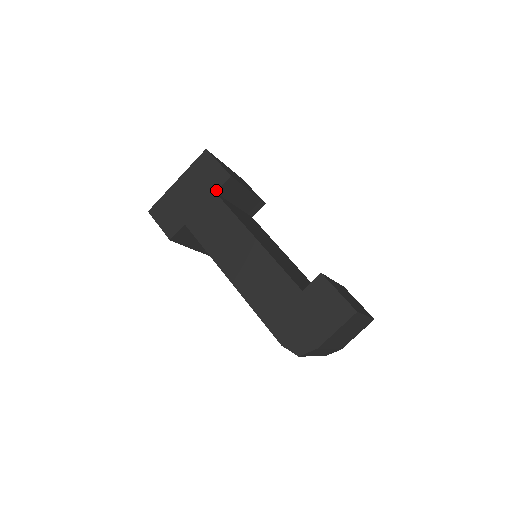
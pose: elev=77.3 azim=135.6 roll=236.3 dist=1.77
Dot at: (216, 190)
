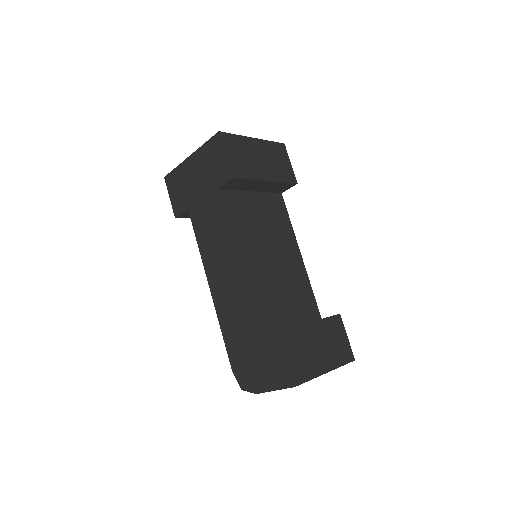
Dot at: (217, 187)
